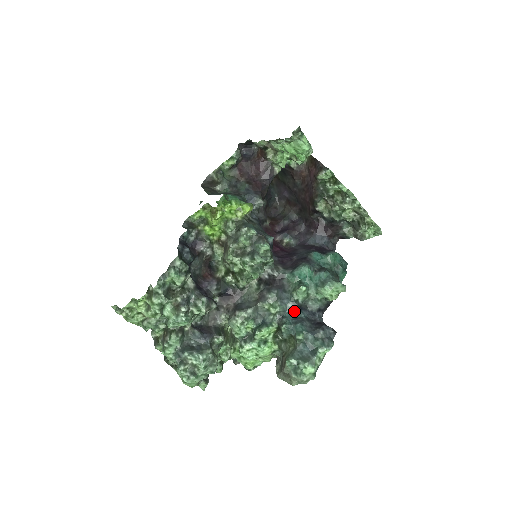
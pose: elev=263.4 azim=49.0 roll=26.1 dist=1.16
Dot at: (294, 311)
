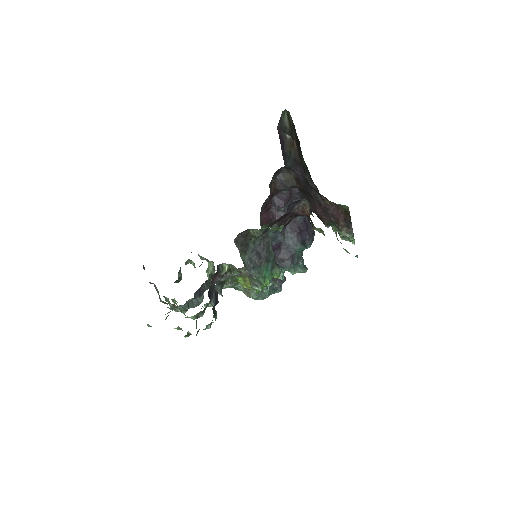
Dot at: occluded
